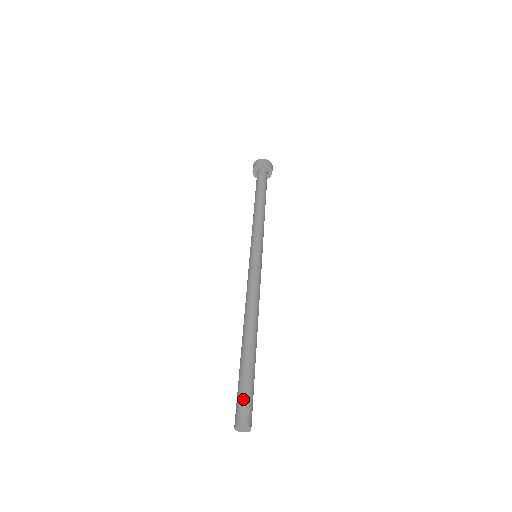
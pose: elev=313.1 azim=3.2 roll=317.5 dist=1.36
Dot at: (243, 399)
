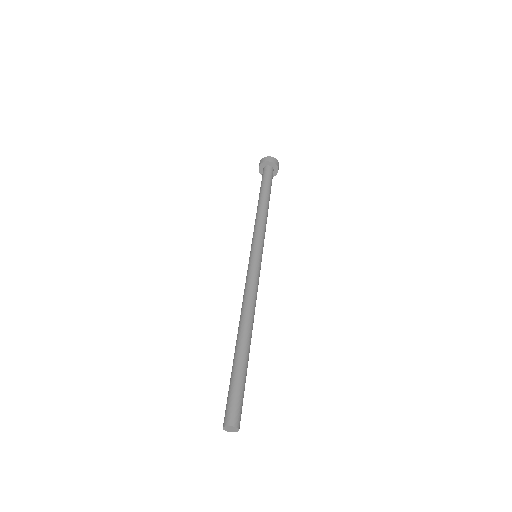
Dot at: (231, 400)
